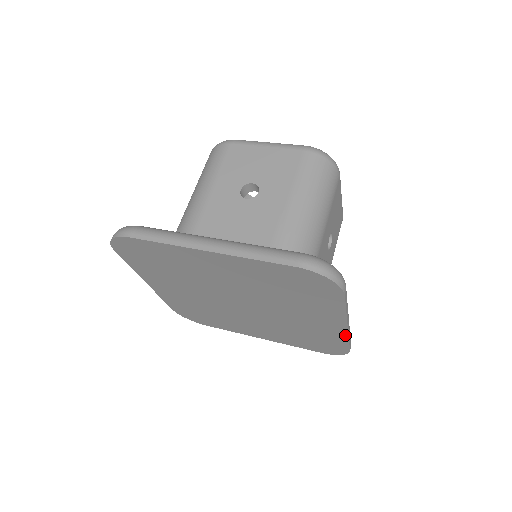
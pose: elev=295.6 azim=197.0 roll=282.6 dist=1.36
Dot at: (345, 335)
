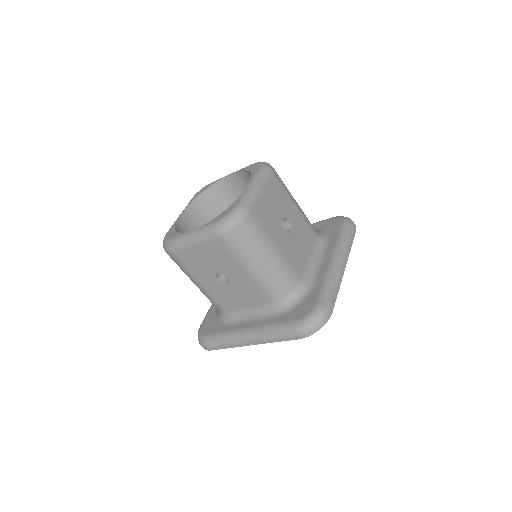
Dot at: (347, 255)
